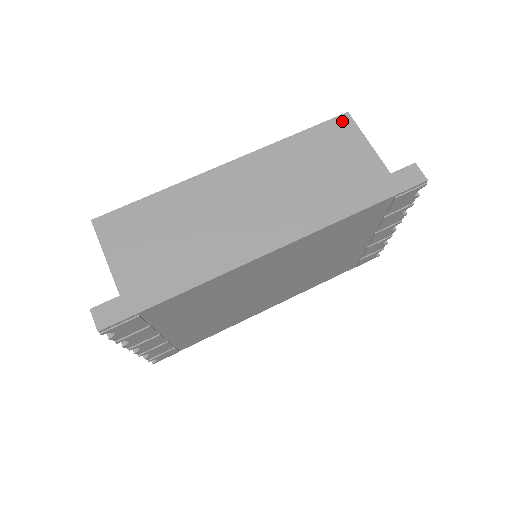
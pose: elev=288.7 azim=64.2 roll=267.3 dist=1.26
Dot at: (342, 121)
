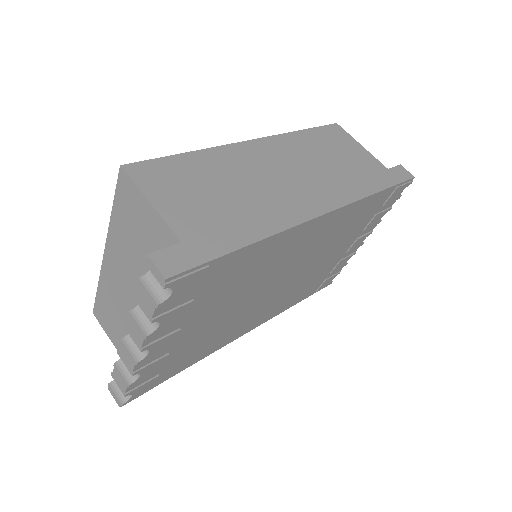
Dot at: (335, 128)
